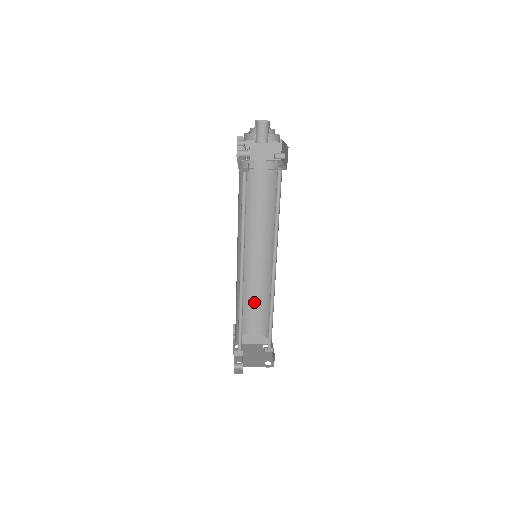
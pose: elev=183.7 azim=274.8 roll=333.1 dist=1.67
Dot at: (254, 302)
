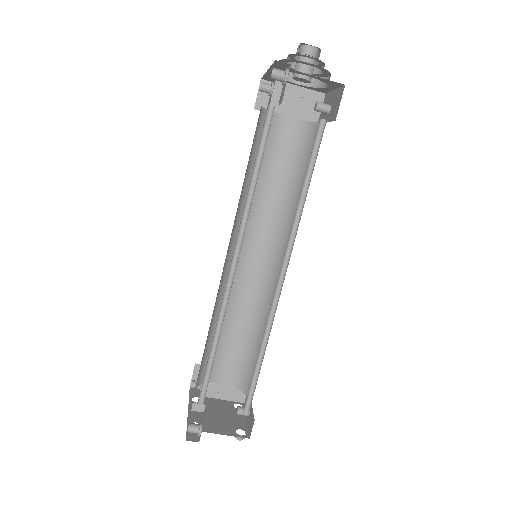
Dot at: (235, 333)
